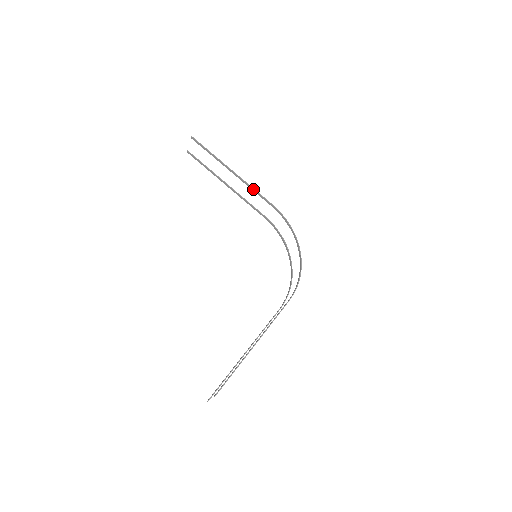
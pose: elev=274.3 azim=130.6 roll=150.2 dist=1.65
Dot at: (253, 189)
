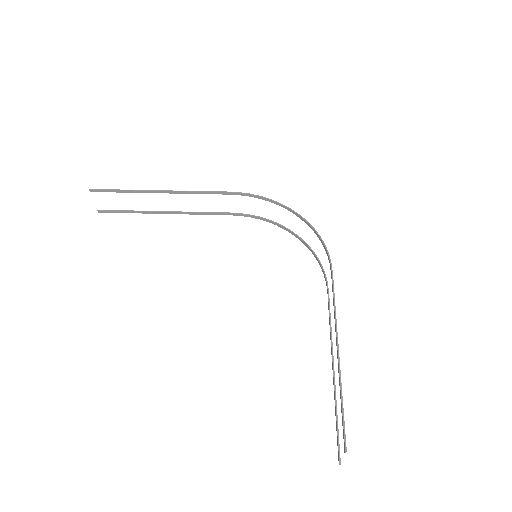
Dot at: (197, 192)
